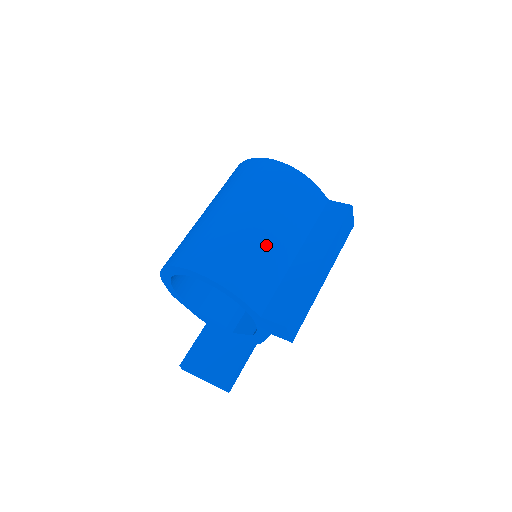
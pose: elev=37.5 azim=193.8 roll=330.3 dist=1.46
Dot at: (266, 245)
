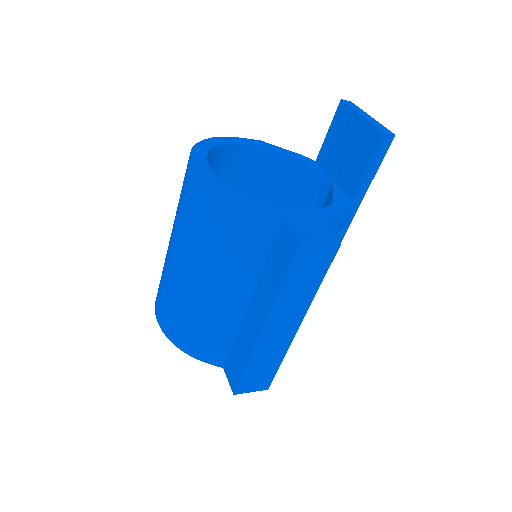
Dot at: (202, 303)
